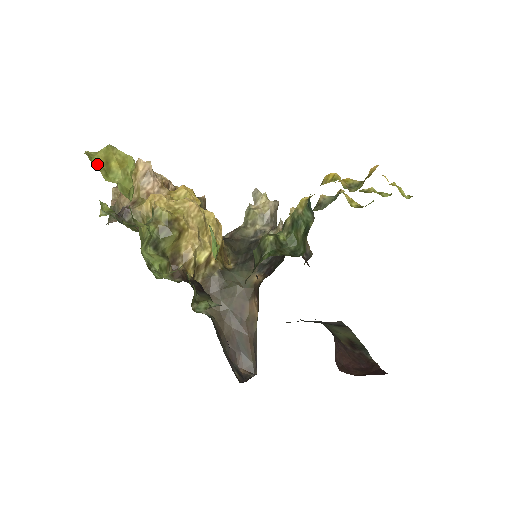
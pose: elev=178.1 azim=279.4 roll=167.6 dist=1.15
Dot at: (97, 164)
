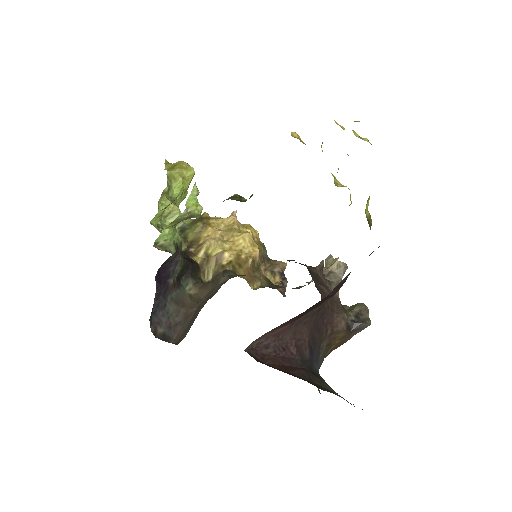
Dot at: (168, 164)
